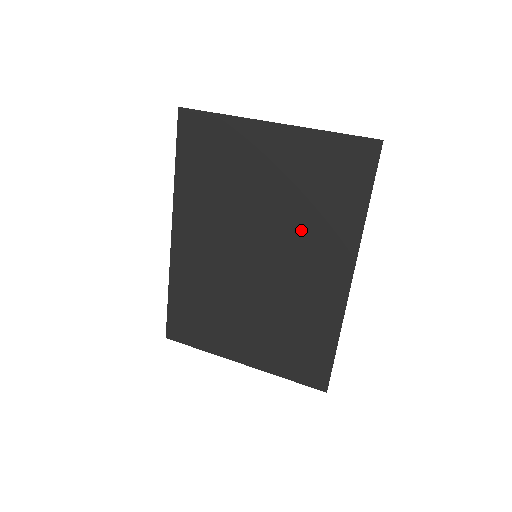
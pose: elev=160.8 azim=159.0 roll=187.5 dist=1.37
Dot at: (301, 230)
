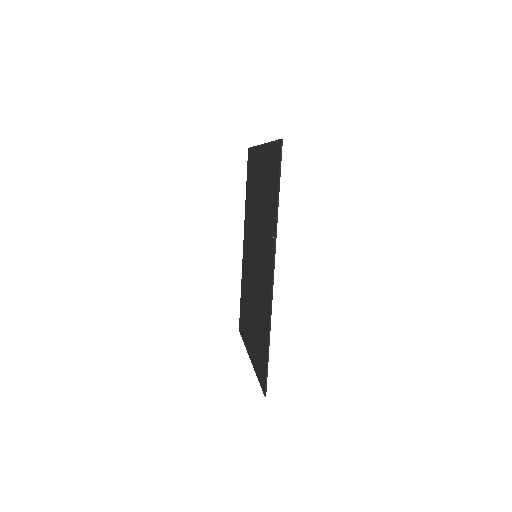
Dot at: (264, 229)
